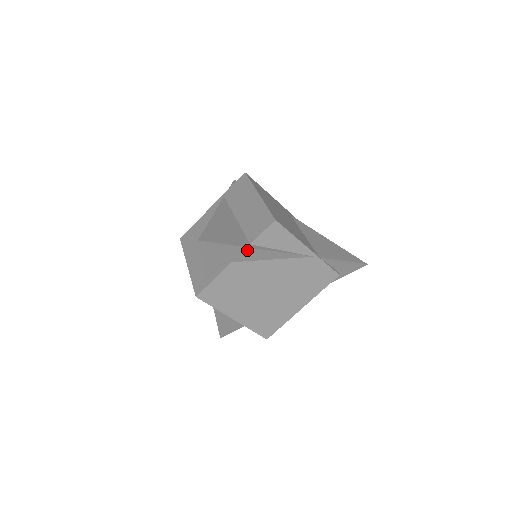
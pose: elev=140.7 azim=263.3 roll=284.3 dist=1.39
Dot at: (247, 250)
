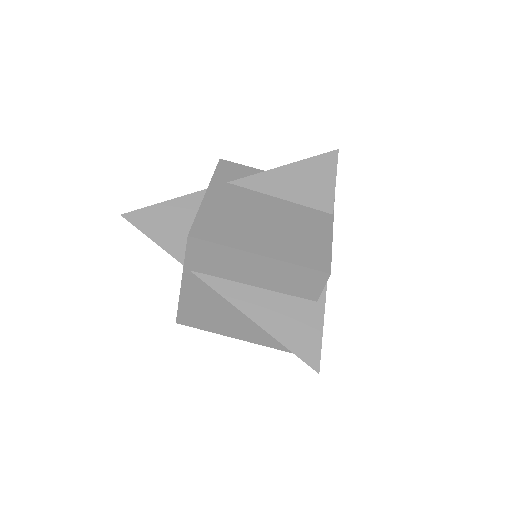
Dot at: (322, 309)
